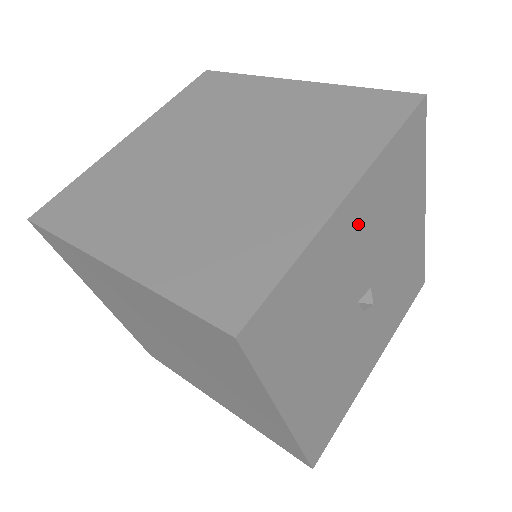
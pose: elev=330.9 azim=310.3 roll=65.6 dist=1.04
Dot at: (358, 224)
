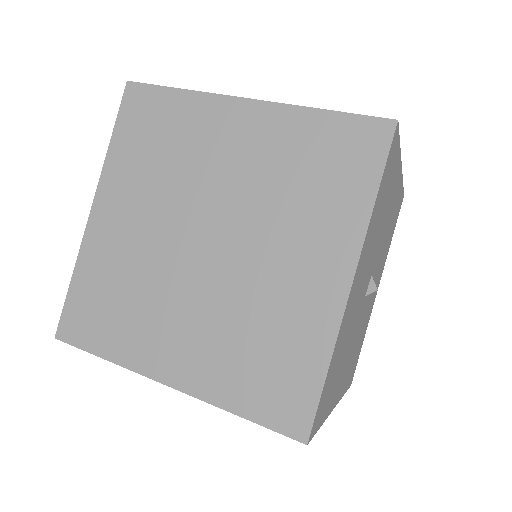
Dot at: (361, 274)
